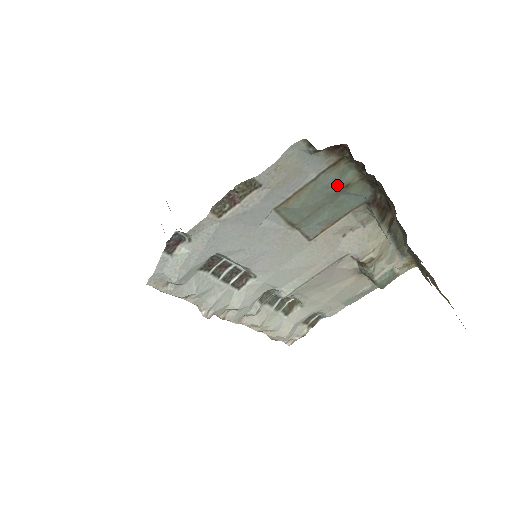
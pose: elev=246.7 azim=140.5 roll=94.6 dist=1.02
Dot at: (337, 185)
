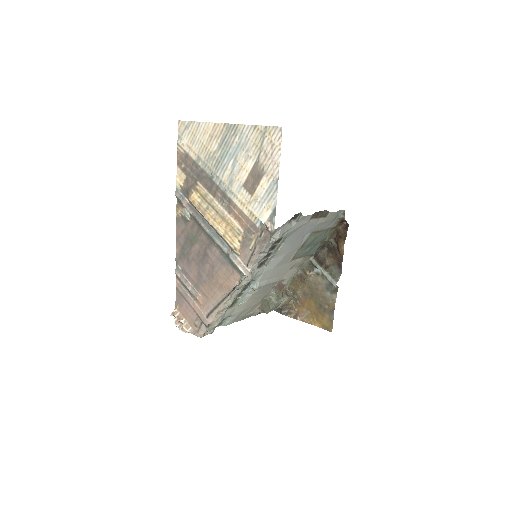
Dot at: (323, 238)
